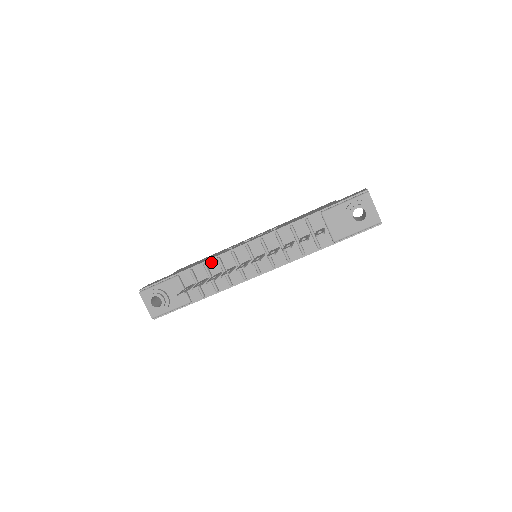
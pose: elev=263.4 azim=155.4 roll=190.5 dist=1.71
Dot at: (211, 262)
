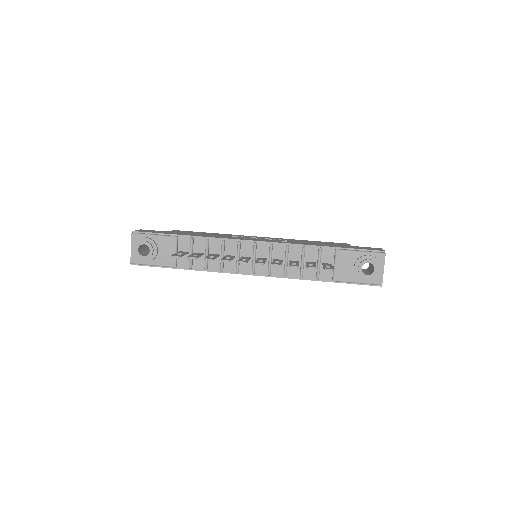
Dot at: (214, 241)
